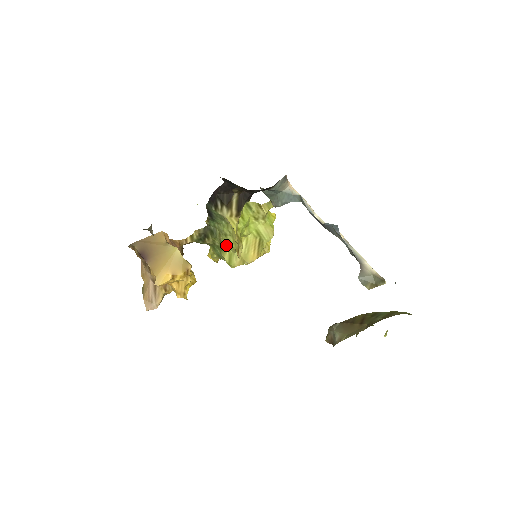
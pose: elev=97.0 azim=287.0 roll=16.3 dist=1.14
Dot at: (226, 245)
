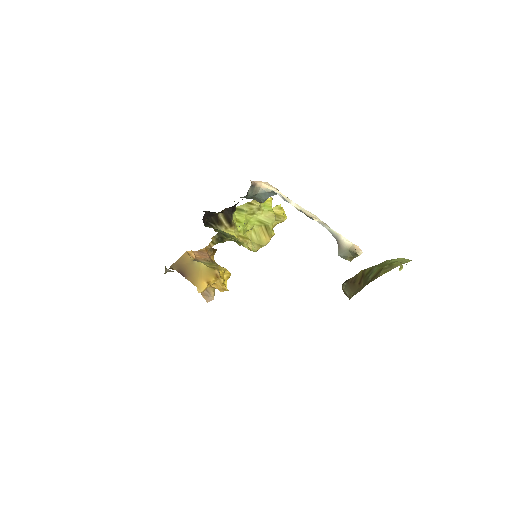
Dot at: (239, 241)
